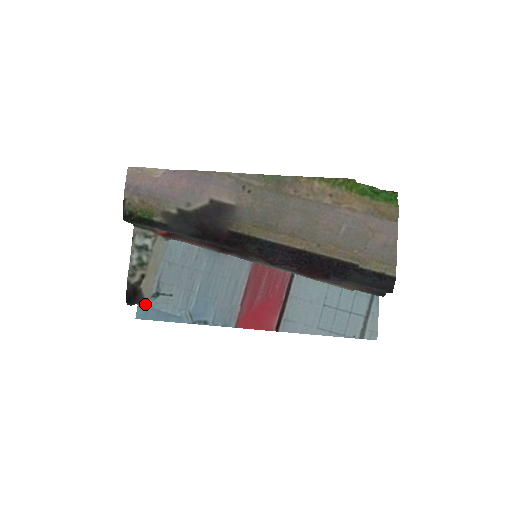
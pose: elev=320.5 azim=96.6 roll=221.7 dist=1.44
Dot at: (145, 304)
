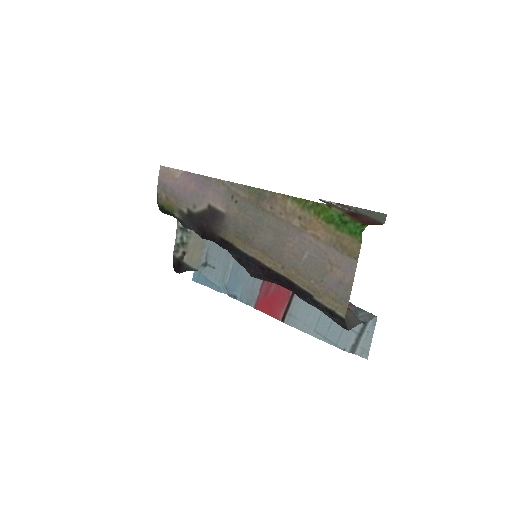
Dot at: (198, 270)
